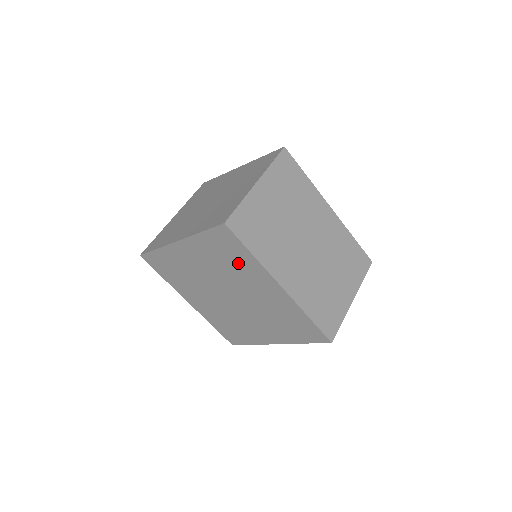
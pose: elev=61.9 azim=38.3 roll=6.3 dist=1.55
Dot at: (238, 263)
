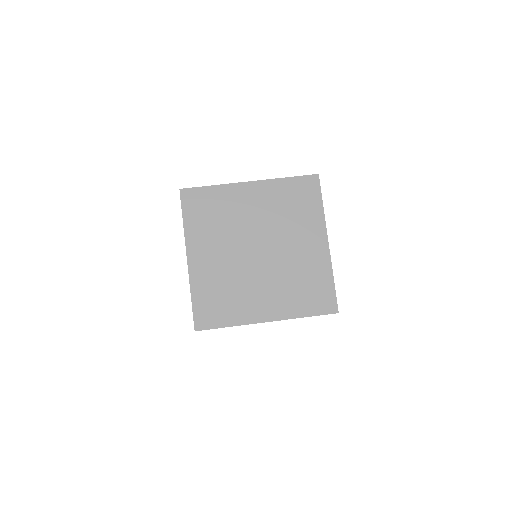
Dot at: (219, 207)
